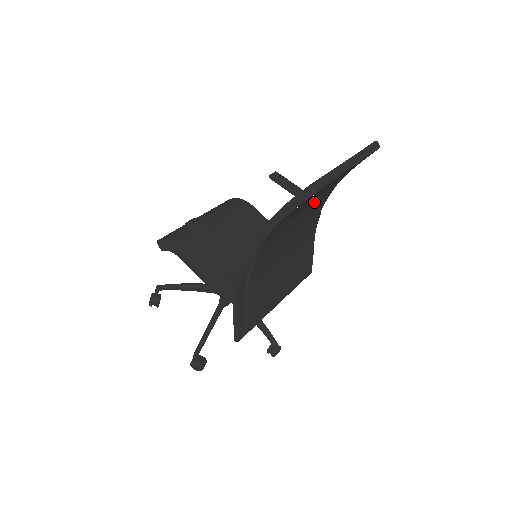
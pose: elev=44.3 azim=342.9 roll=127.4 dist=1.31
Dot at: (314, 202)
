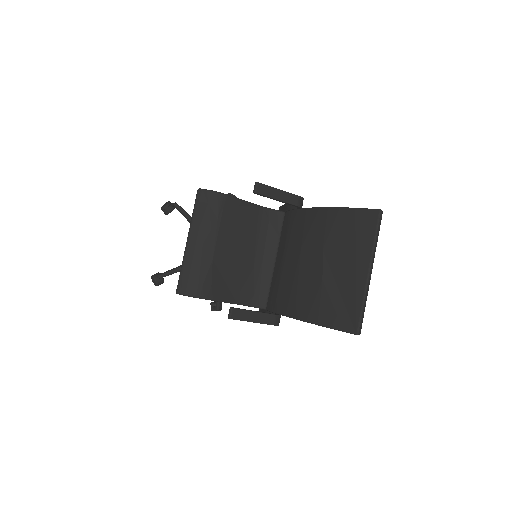
Dot at: occluded
